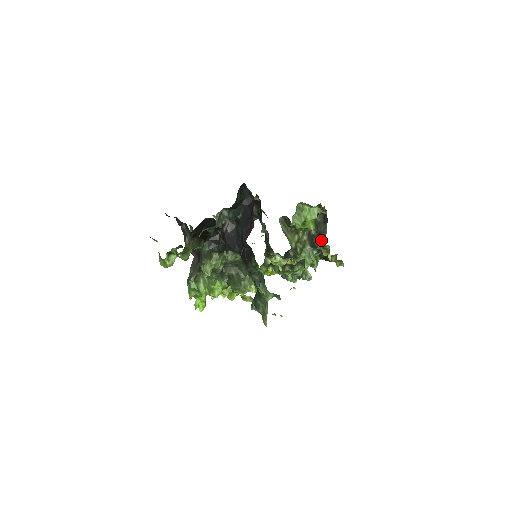
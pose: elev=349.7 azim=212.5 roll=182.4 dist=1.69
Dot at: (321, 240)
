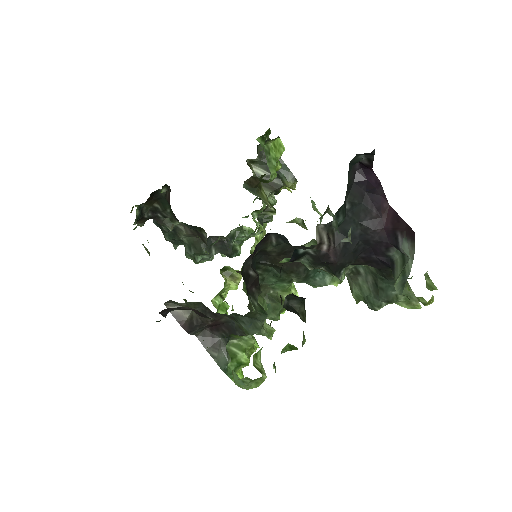
Dot at: (286, 174)
